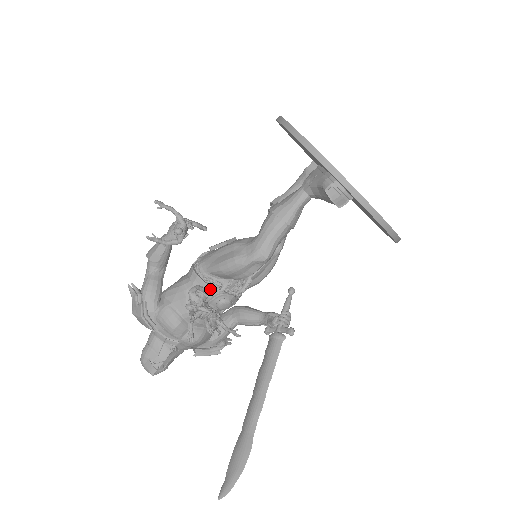
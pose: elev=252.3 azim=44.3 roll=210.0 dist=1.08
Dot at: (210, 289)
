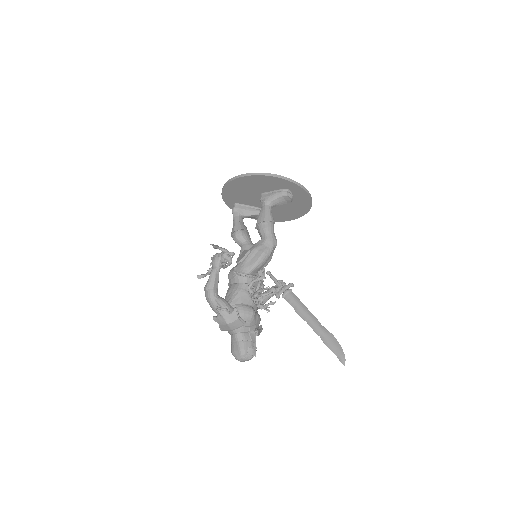
Dot at: occluded
